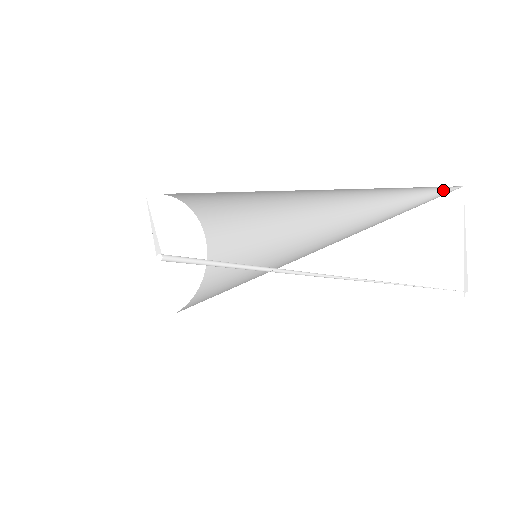
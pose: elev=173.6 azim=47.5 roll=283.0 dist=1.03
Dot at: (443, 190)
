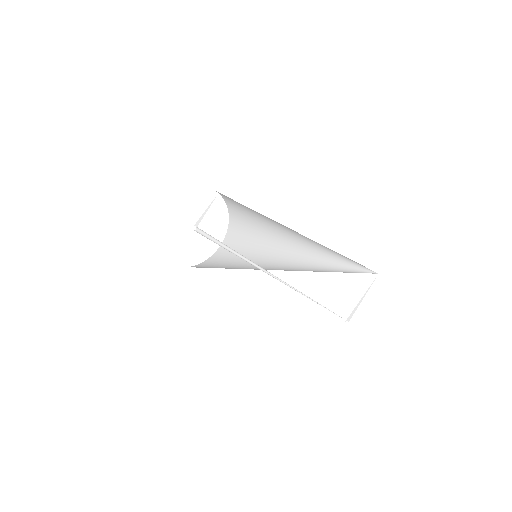
Dot at: (370, 272)
